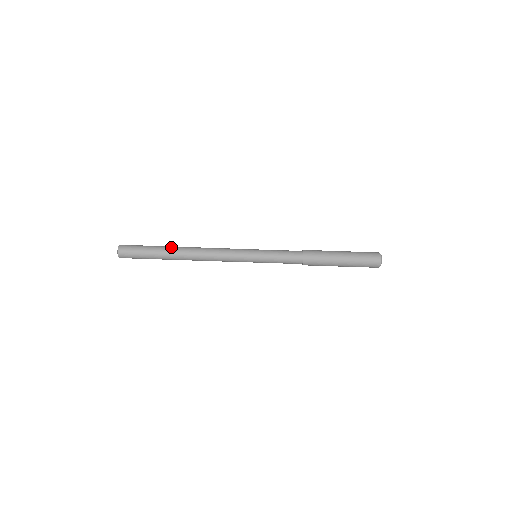
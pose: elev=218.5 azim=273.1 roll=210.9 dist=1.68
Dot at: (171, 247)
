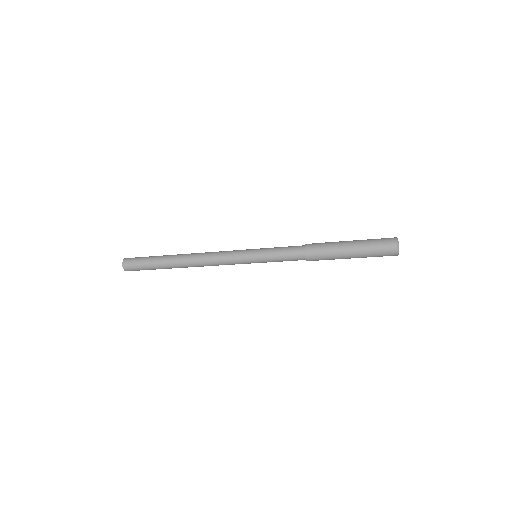
Dot at: (169, 264)
